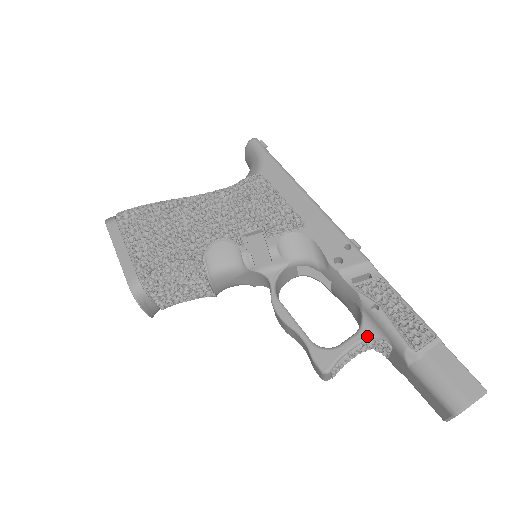
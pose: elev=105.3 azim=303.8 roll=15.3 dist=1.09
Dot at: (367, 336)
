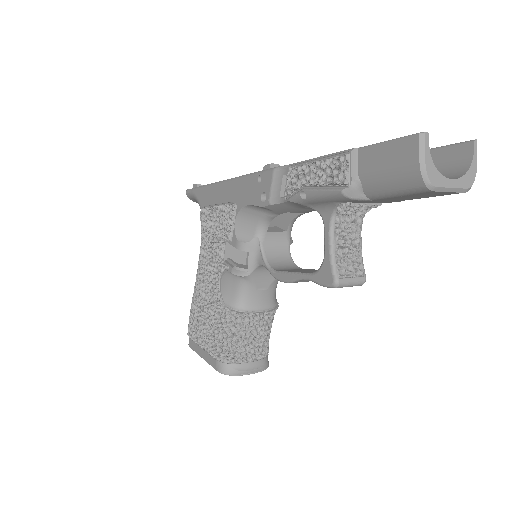
Dot at: (329, 219)
